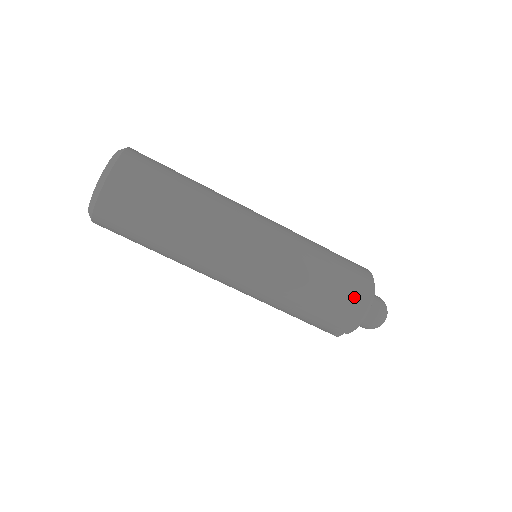
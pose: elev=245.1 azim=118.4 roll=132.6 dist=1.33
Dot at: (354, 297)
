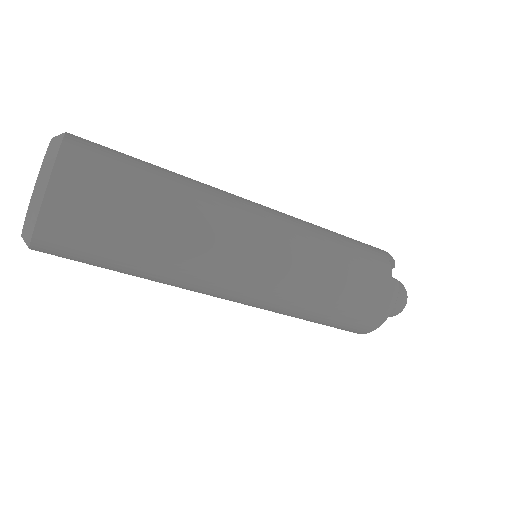
Dot at: (349, 330)
